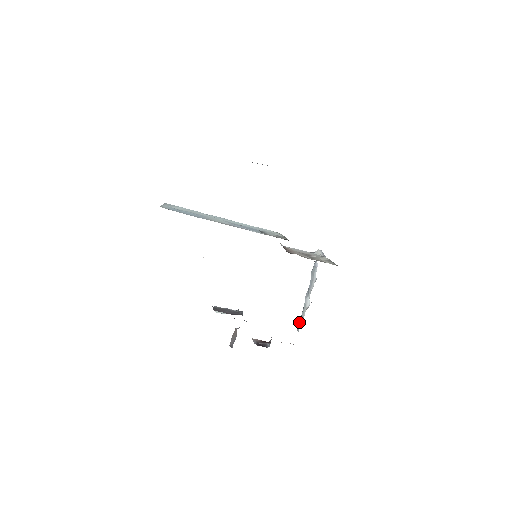
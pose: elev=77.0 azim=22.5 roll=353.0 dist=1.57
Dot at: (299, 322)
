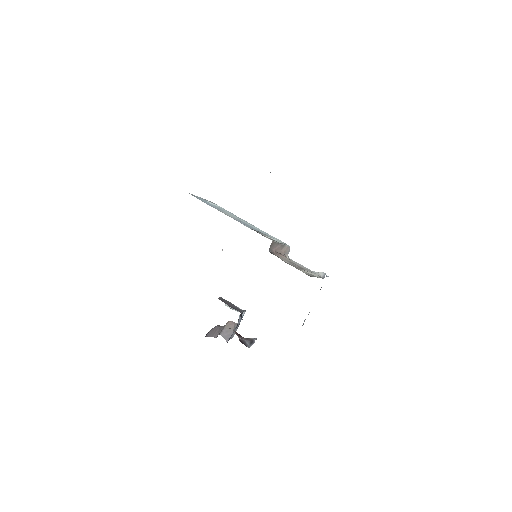
Dot at: occluded
